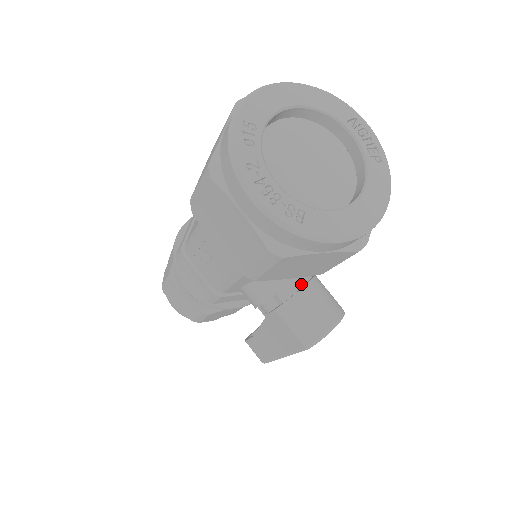
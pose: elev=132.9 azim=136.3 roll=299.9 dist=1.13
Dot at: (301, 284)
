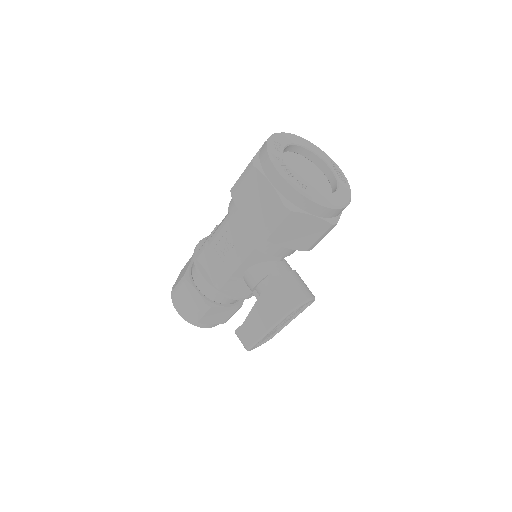
Dot at: (288, 270)
